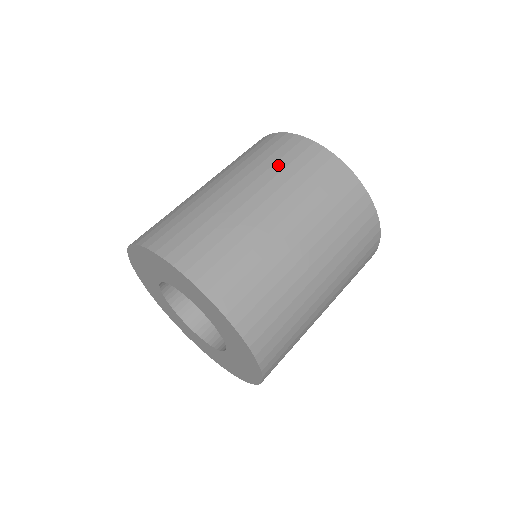
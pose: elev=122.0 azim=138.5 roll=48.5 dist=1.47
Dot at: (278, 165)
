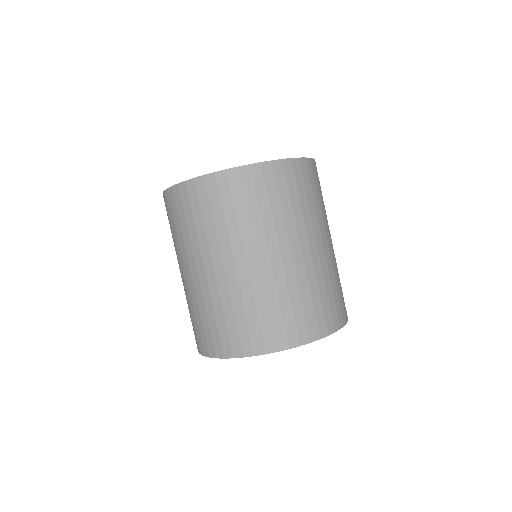
Dot at: (174, 232)
